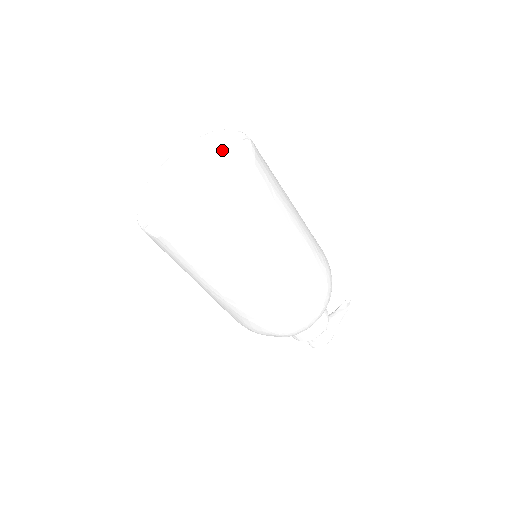
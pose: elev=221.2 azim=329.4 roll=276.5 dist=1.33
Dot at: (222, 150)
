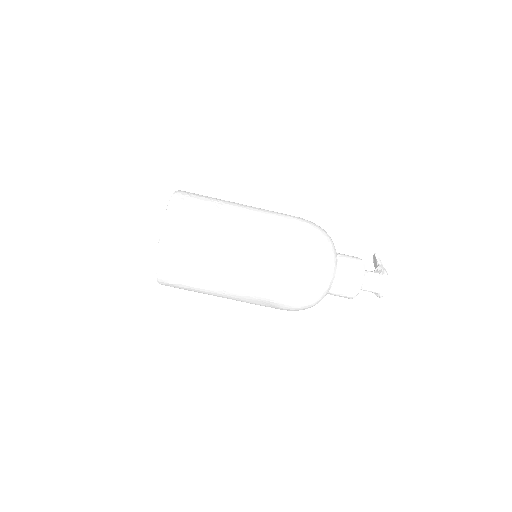
Dot at: occluded
